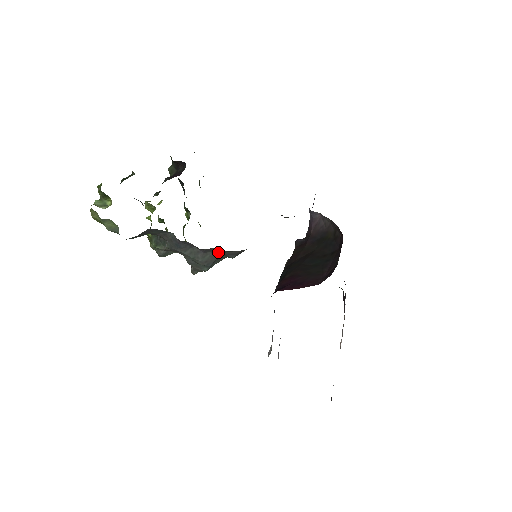
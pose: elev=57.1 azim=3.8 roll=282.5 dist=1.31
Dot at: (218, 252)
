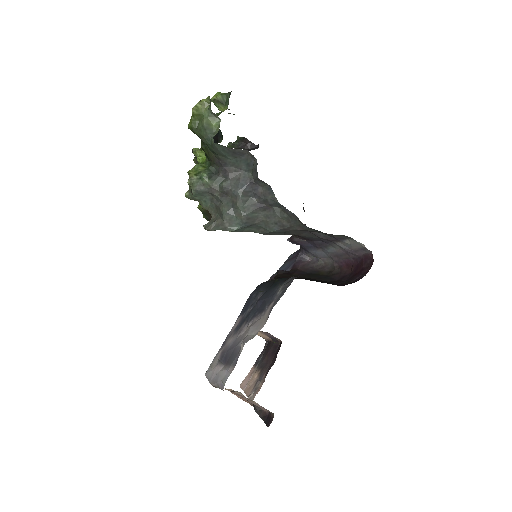
Dot at: (270, 216)
